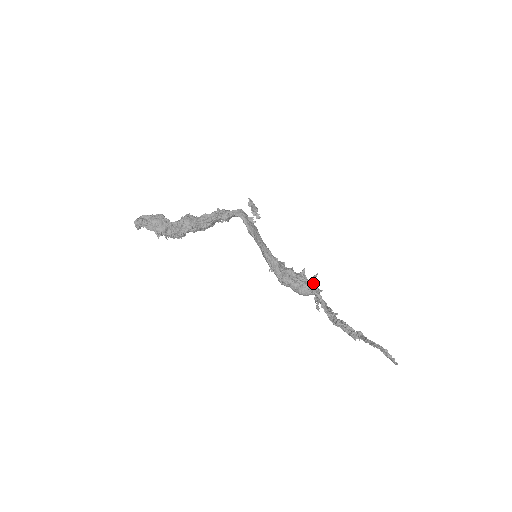
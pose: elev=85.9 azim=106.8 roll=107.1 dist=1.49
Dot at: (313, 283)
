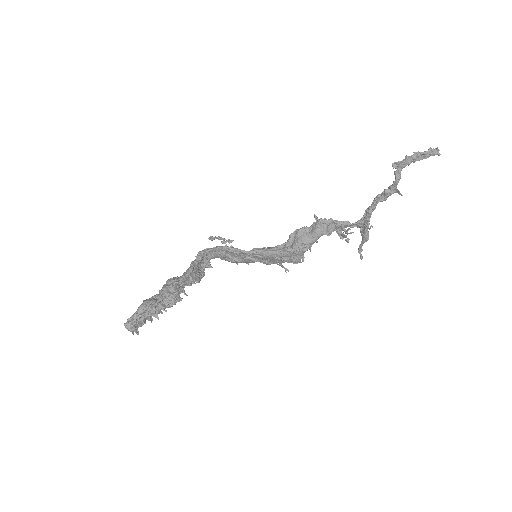
Dot at: occluded
